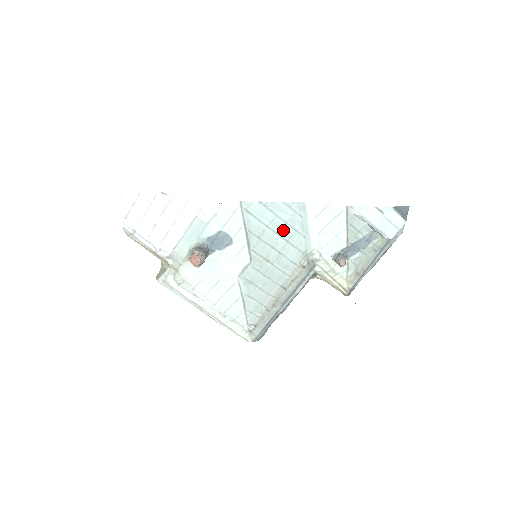
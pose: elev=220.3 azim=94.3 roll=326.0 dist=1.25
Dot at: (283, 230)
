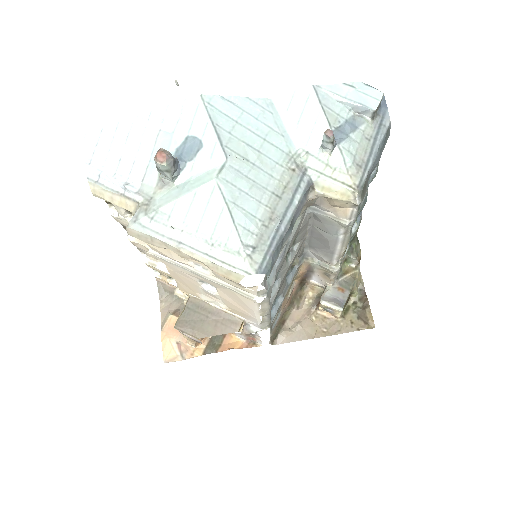
Dot at: (256, 127)
